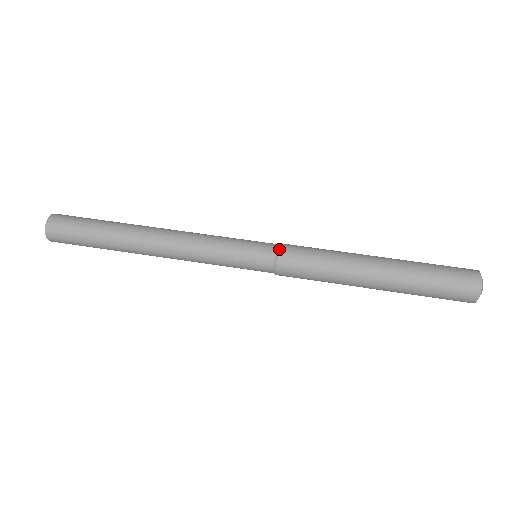
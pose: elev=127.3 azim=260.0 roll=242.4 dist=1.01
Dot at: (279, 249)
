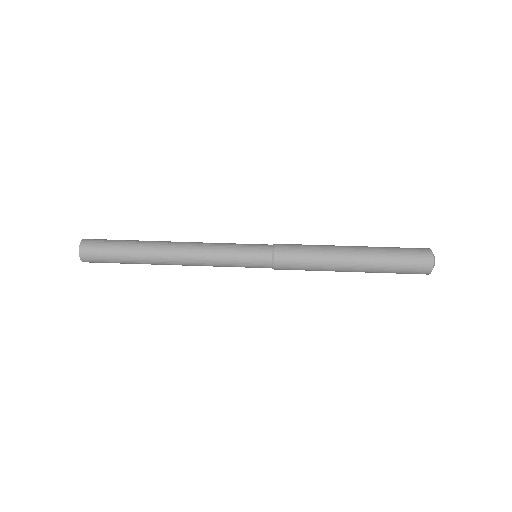
Dot at: occluded
